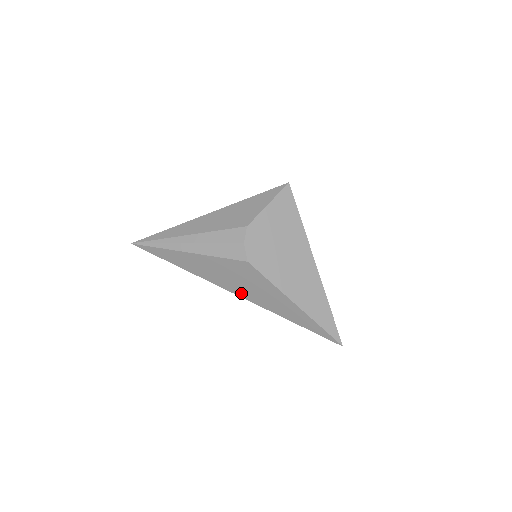
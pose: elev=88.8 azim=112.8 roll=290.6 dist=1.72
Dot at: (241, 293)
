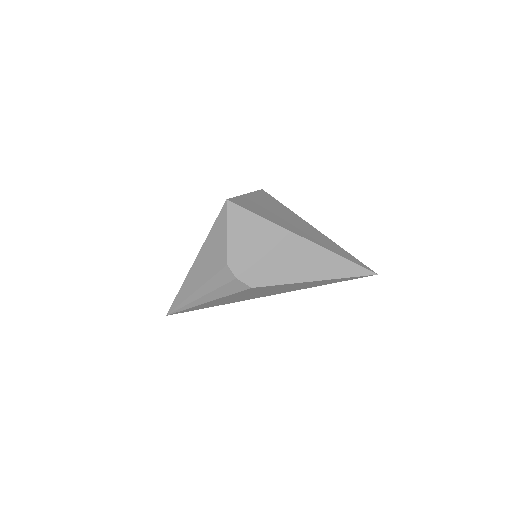
Dot at: (269, 295)
